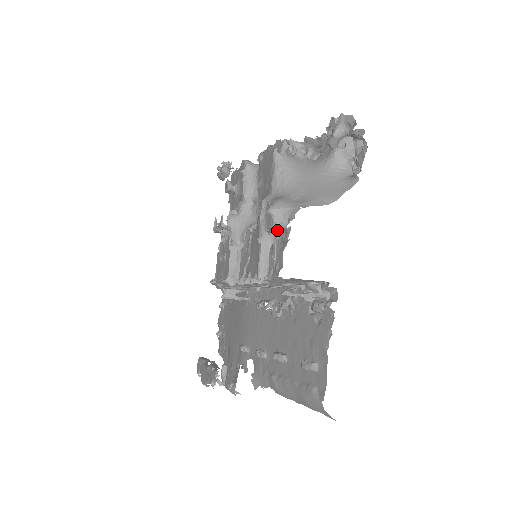
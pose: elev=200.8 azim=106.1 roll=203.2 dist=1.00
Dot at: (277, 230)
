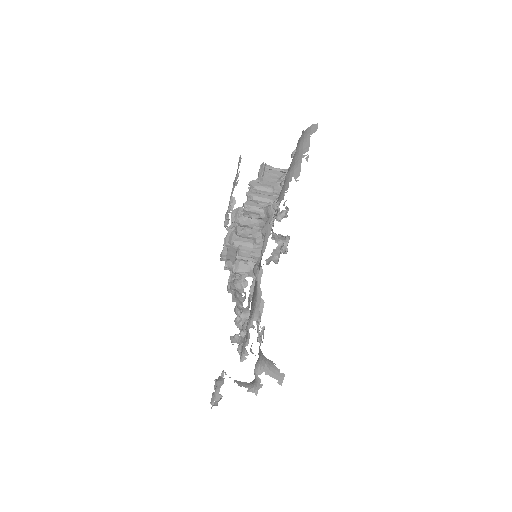
Dot at: occluded
